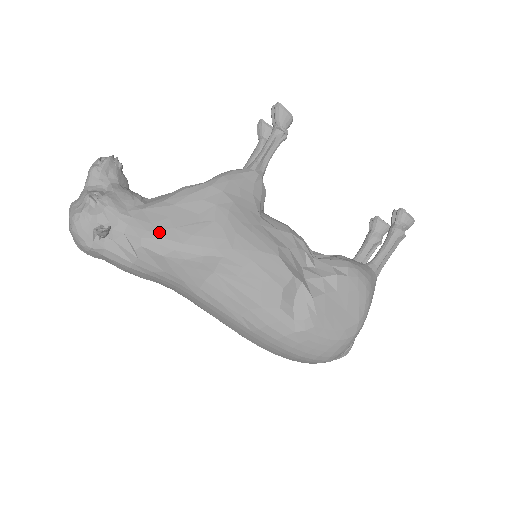
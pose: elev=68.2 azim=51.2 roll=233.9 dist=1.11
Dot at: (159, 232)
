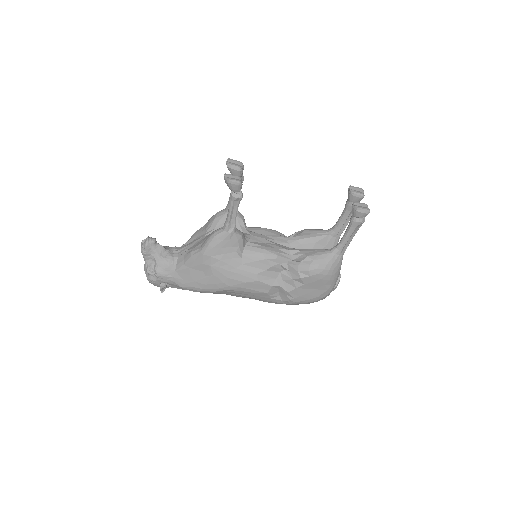
Dot at: (188, 284)
